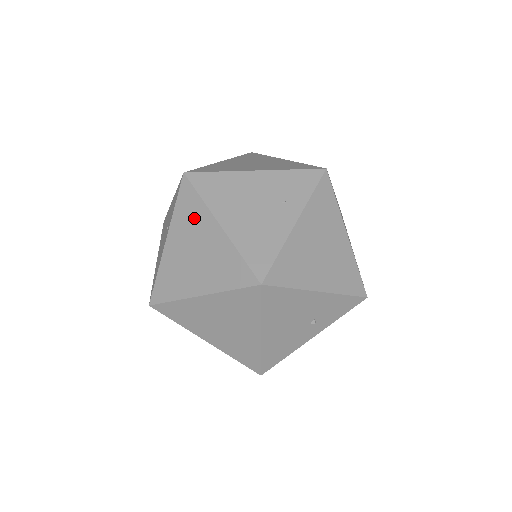
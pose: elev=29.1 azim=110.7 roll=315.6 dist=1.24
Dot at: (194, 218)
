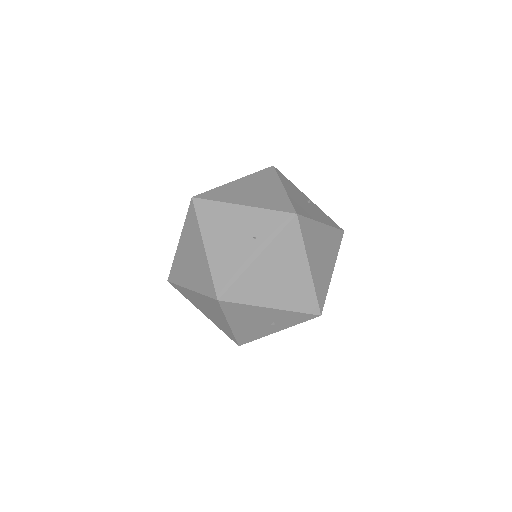
Dot at: (193, 234)
